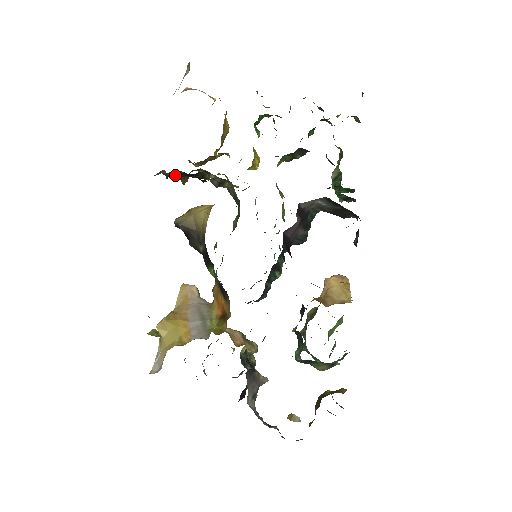
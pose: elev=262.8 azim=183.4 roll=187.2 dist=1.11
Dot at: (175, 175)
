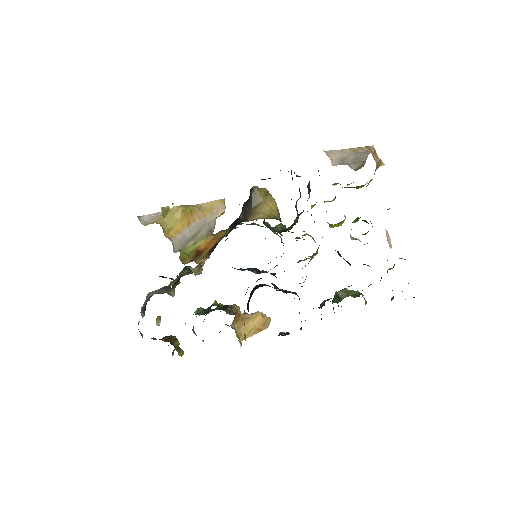
Dot at: occluded
